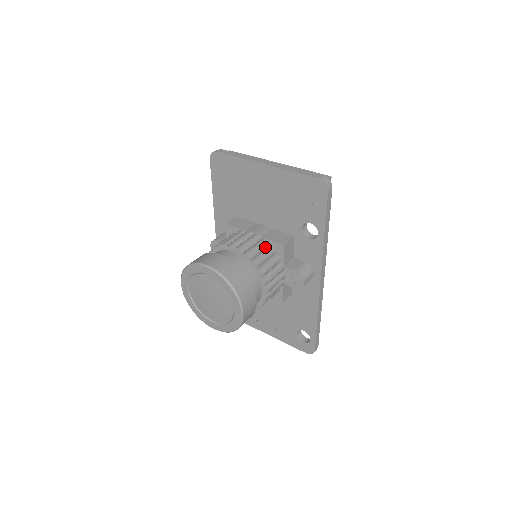
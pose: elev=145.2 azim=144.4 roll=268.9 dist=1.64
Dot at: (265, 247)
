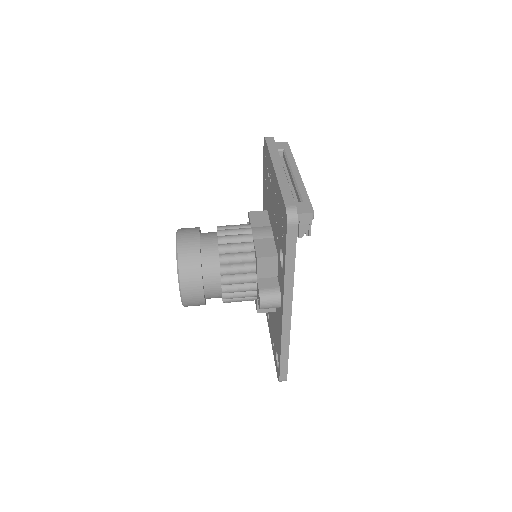
Dot at: (247, 250)
